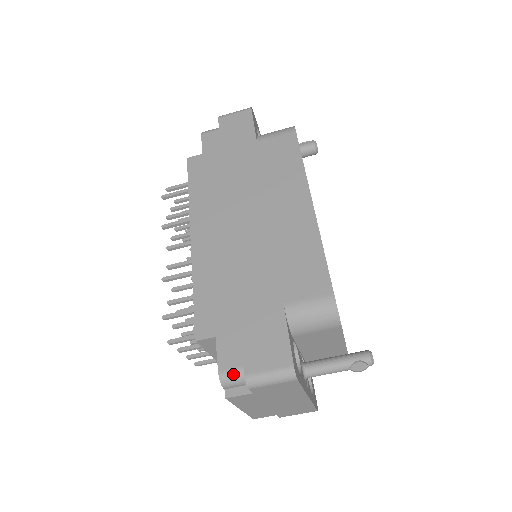
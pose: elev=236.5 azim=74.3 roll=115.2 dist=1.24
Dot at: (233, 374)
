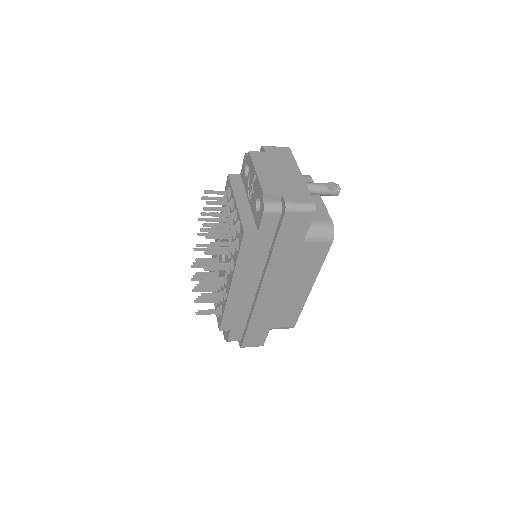
Dot at: occluded
